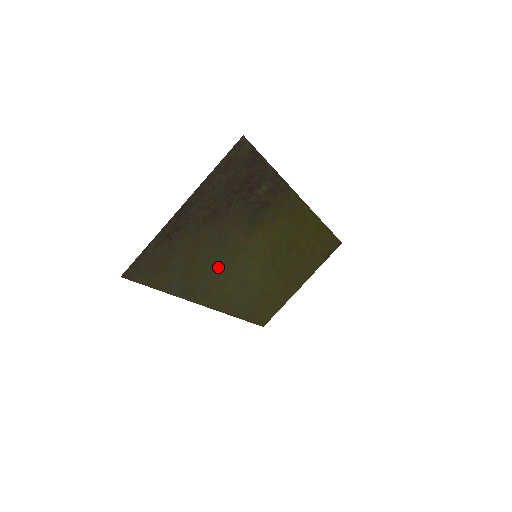
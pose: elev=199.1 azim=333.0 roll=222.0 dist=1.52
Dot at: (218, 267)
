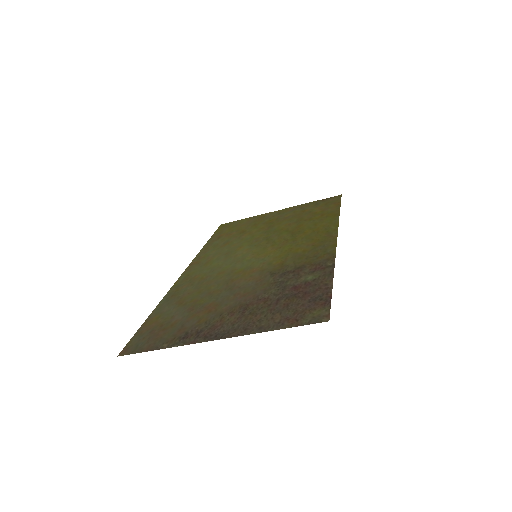
Dot at: (214, 281)
